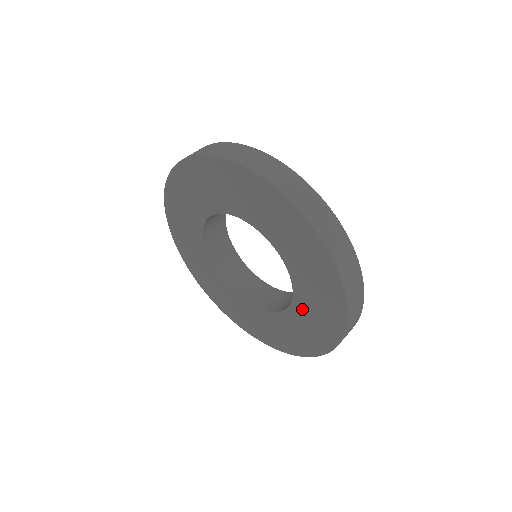
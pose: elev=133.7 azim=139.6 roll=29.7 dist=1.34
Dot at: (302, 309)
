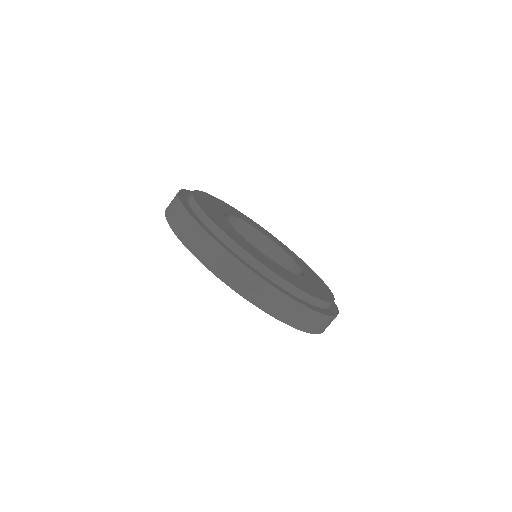
Dot at: occluded
